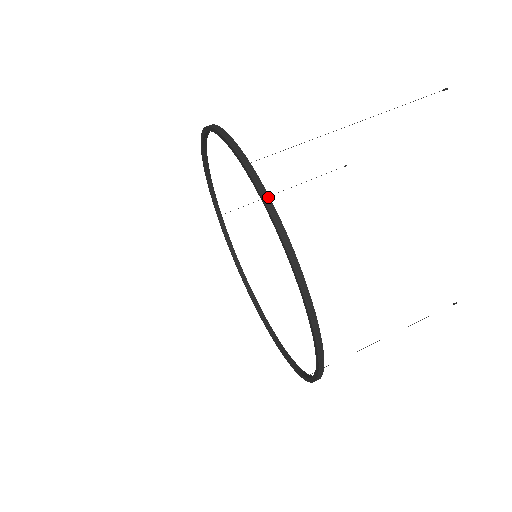
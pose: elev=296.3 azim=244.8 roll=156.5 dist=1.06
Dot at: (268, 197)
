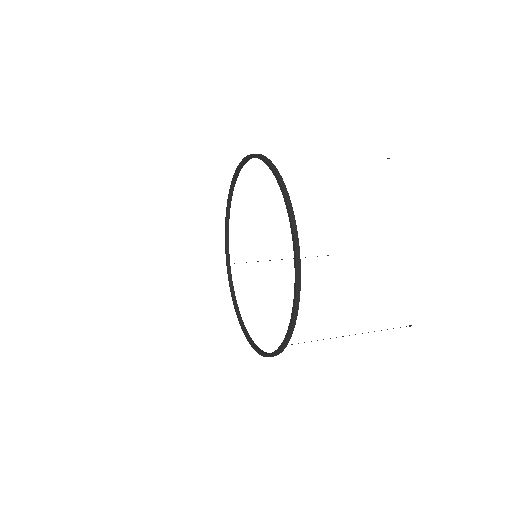
Dot at: (275, 167)
